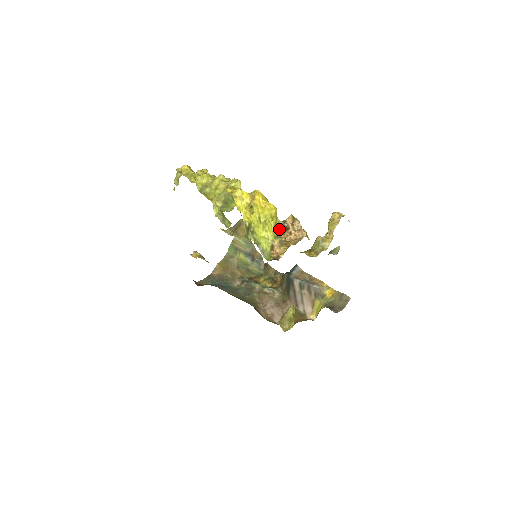
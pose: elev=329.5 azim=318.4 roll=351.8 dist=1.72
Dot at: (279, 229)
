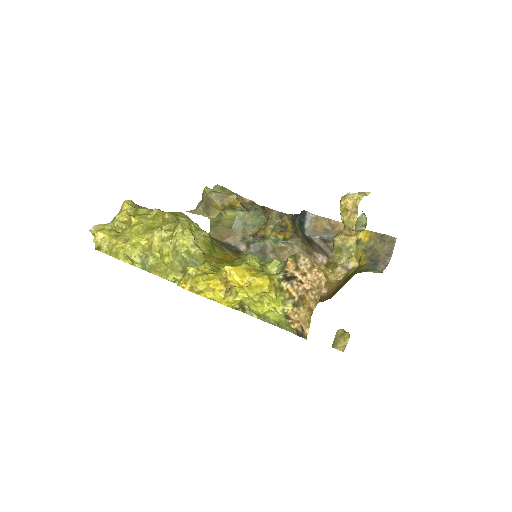
Dot at: (282, 281)
